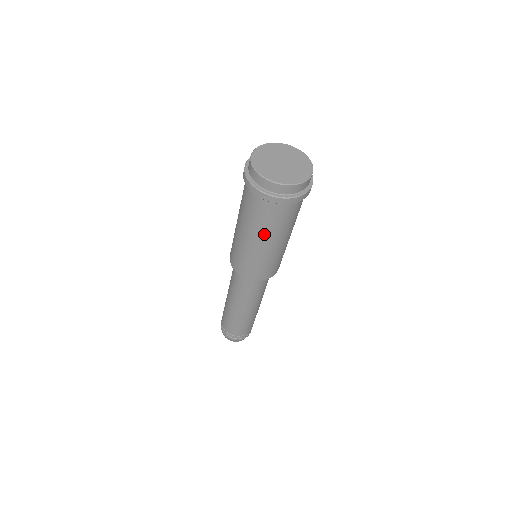
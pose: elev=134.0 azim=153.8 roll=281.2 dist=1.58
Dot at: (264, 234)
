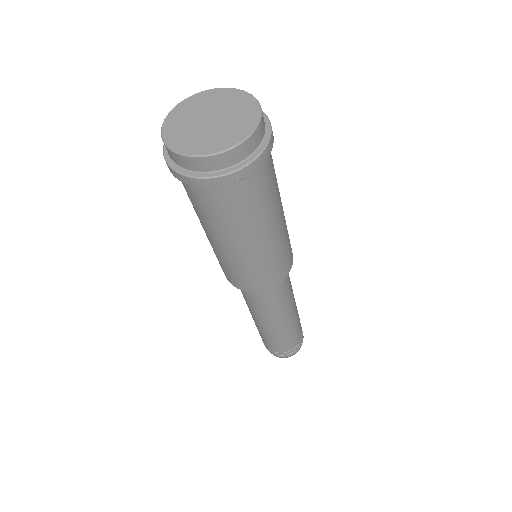
Dot at: (203, 223)
